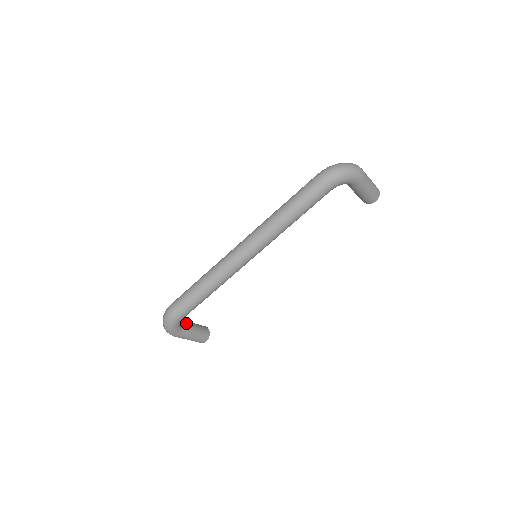
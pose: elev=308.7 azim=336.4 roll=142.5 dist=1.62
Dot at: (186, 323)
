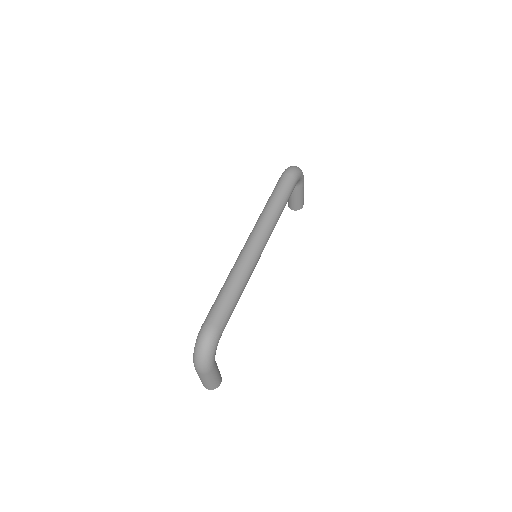
Dot at: occluded
